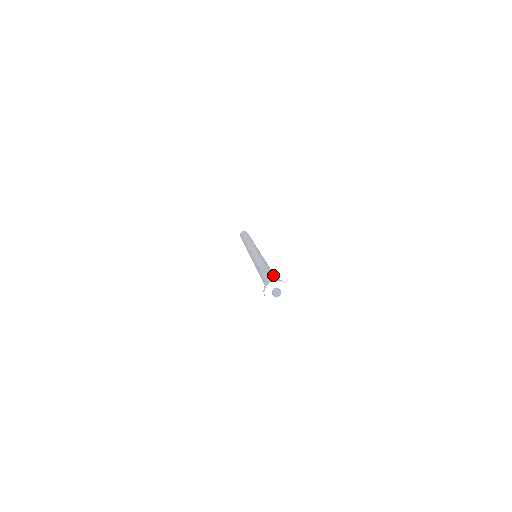
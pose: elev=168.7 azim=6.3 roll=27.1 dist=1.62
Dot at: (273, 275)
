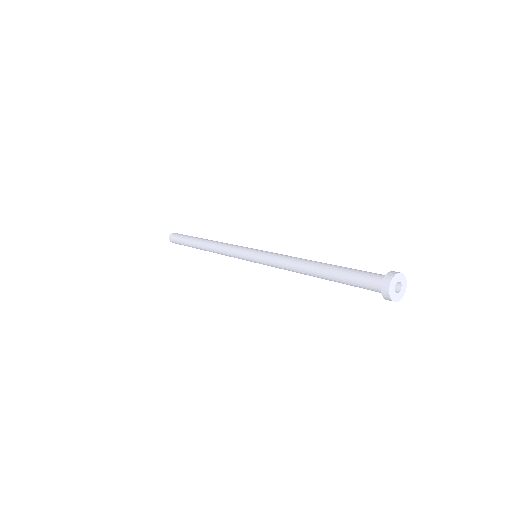
Dot at: occluded
